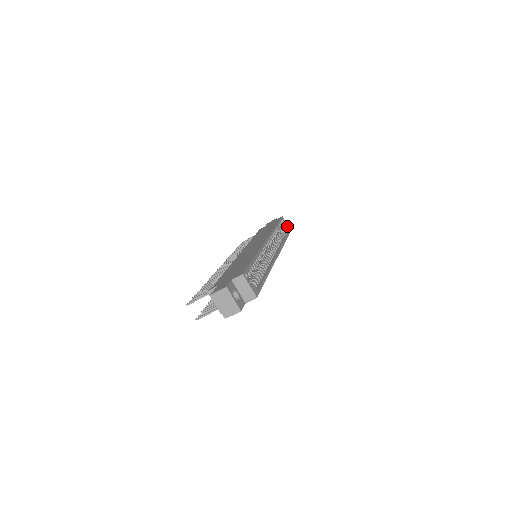
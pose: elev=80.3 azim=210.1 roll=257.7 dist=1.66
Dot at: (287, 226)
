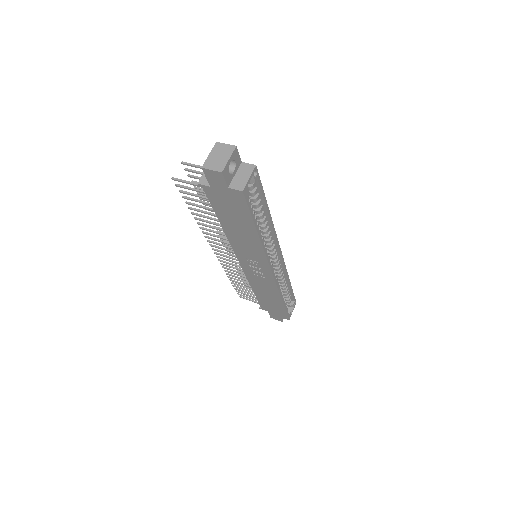
Dot at: (291, 312)
